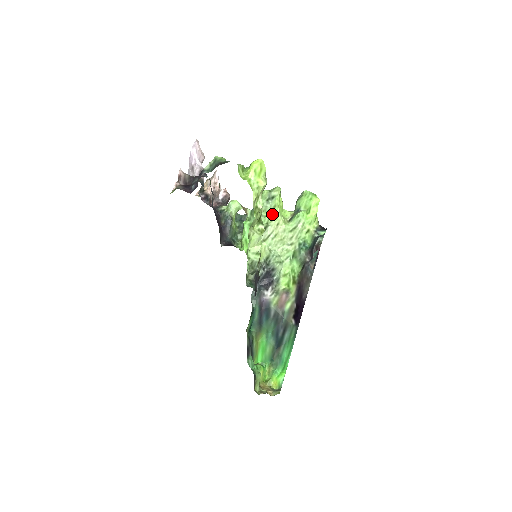
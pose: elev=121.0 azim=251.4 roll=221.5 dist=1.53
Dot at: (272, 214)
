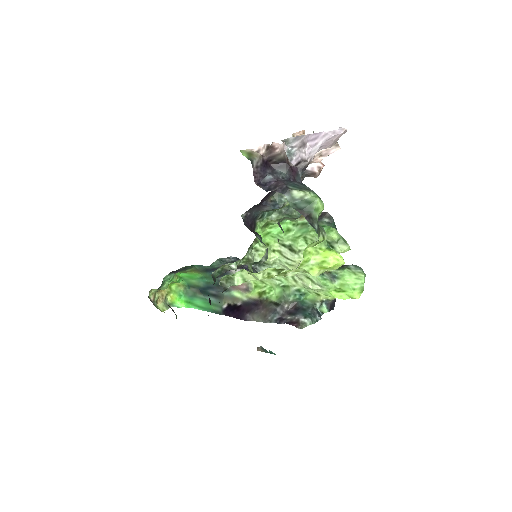
Dot at: occluded
